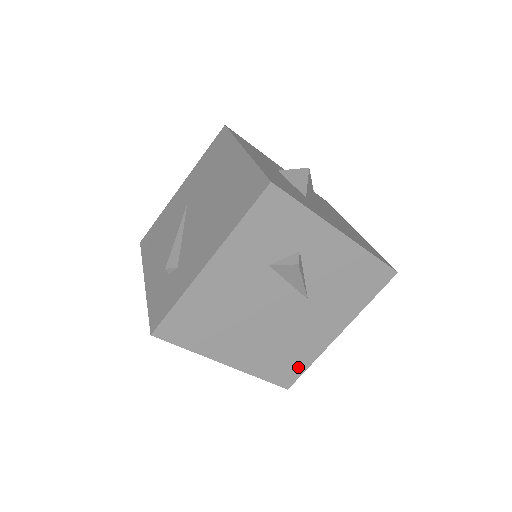
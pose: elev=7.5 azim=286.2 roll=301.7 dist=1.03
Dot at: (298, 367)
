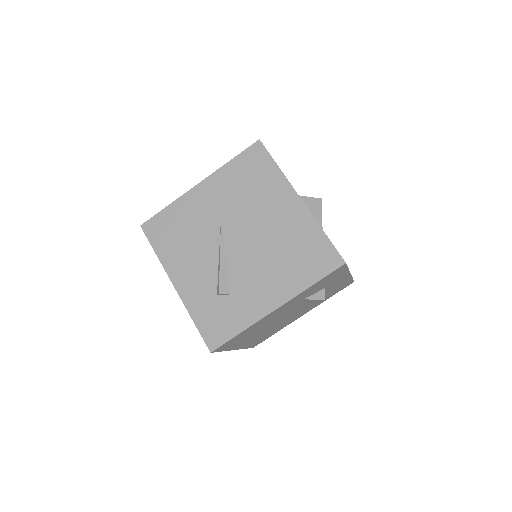
Dot at: (269, 336)
